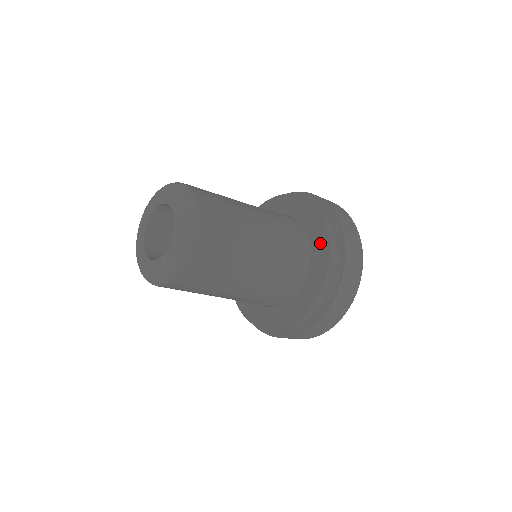
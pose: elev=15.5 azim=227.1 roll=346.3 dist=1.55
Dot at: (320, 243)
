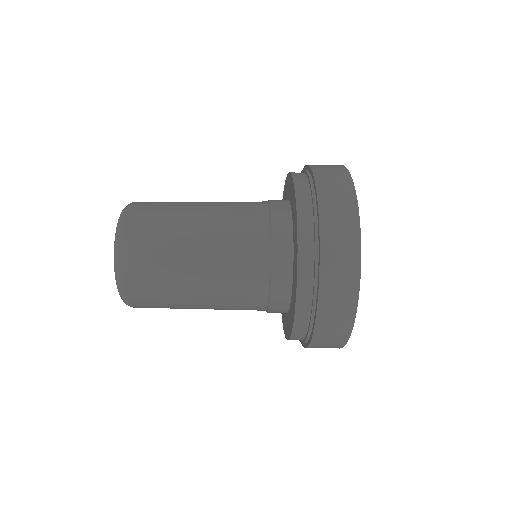
Dot at: (292, 306)
